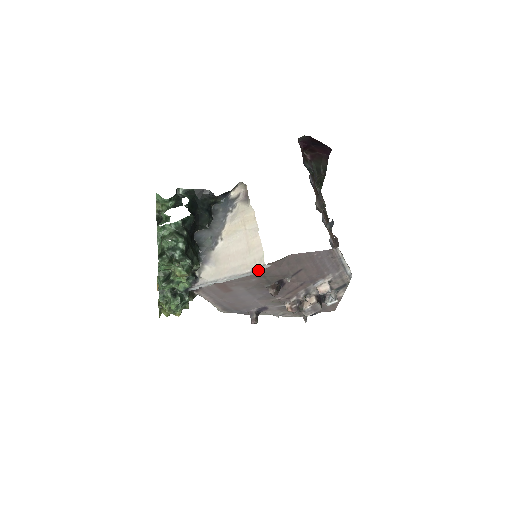
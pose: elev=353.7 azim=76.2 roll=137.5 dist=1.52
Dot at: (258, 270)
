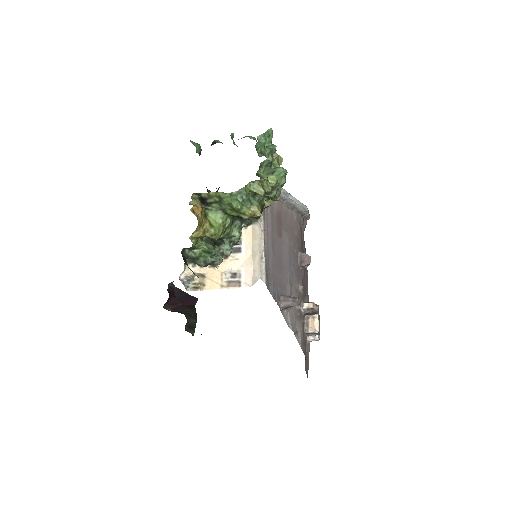
Dot at: (308, 211)
